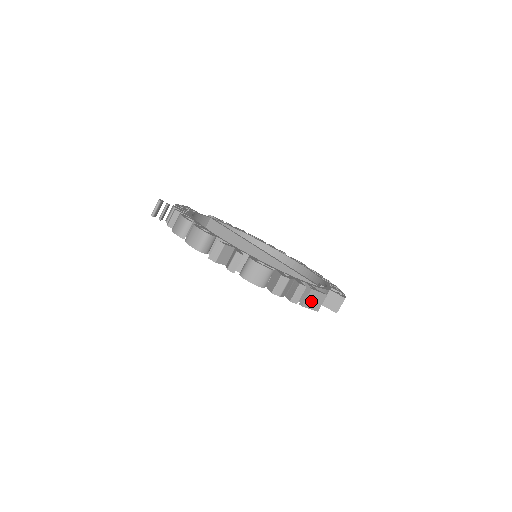
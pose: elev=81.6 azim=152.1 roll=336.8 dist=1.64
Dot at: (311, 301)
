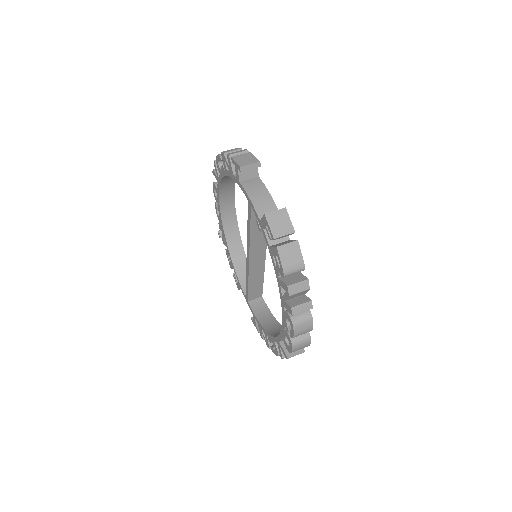
Dot at: (242, 158)
